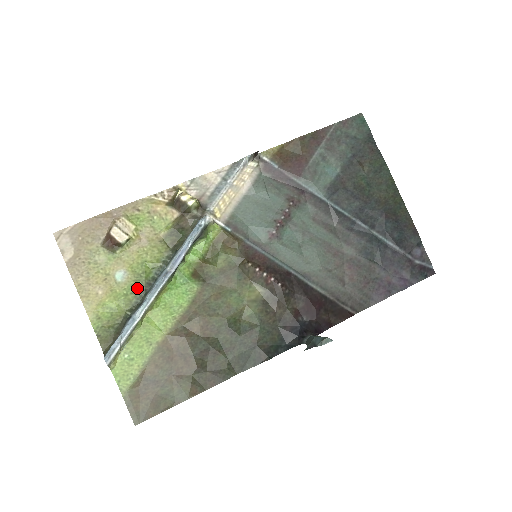
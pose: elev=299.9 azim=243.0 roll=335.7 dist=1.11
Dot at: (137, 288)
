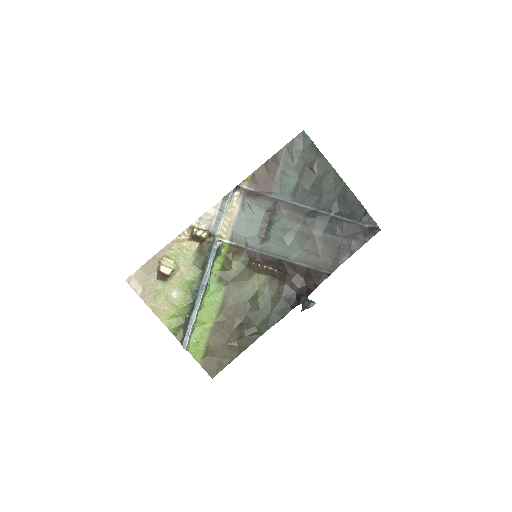
Dot at: (187, 299)
